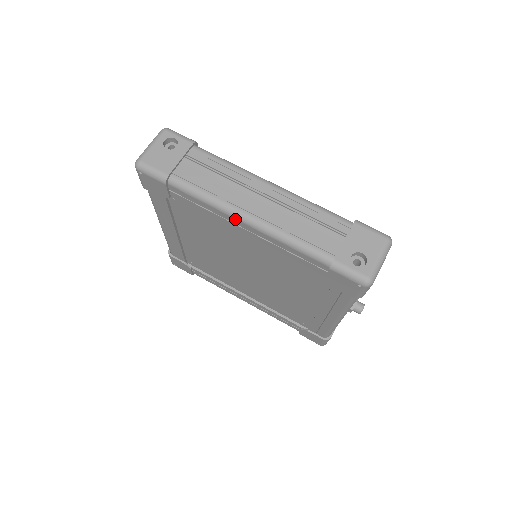
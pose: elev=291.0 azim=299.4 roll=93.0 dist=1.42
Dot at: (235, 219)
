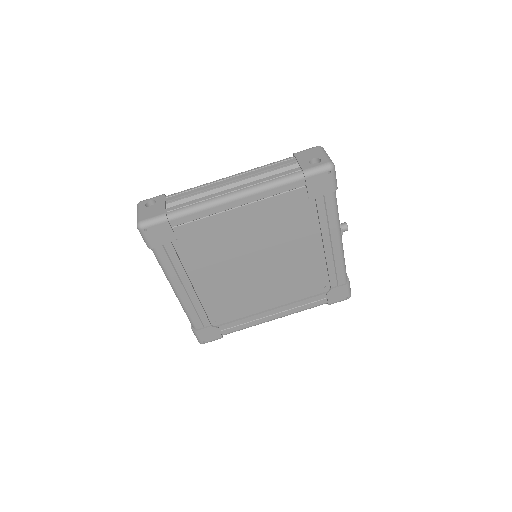
Dot at: (228, 203)
